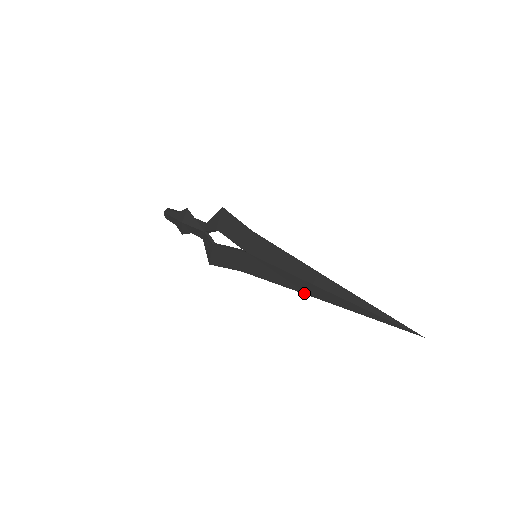
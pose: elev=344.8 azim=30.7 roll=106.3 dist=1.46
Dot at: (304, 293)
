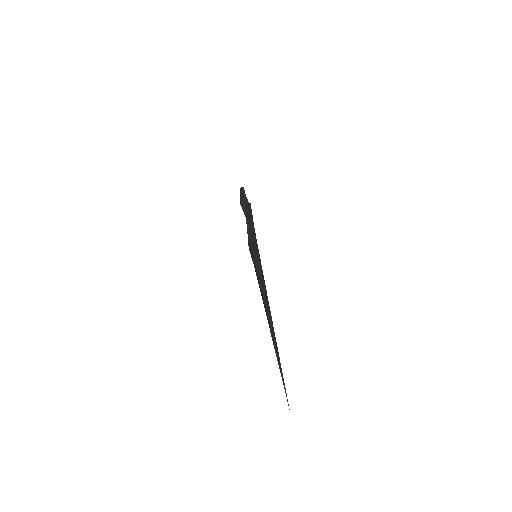
Dot at: occluded
